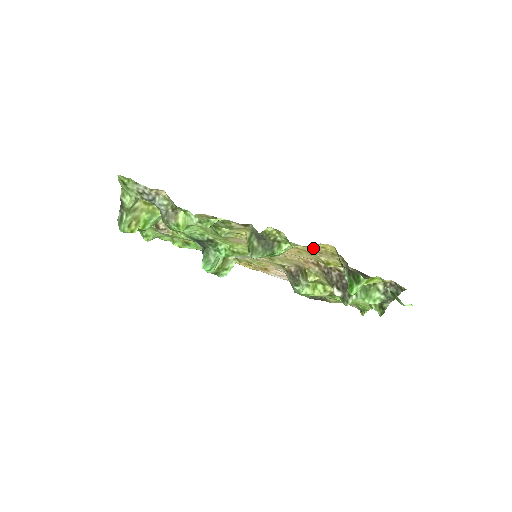
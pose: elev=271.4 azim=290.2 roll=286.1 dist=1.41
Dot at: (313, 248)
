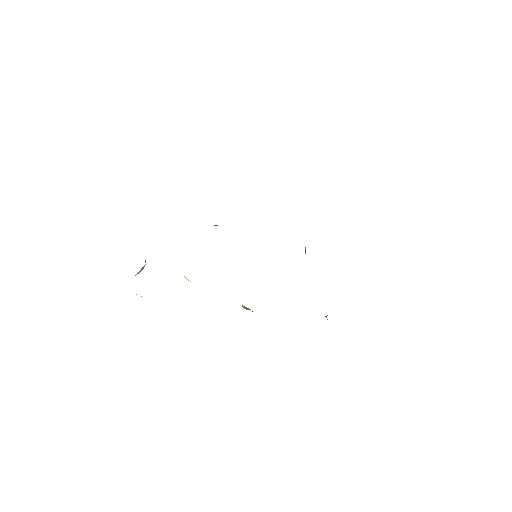
Dot at: occluded
